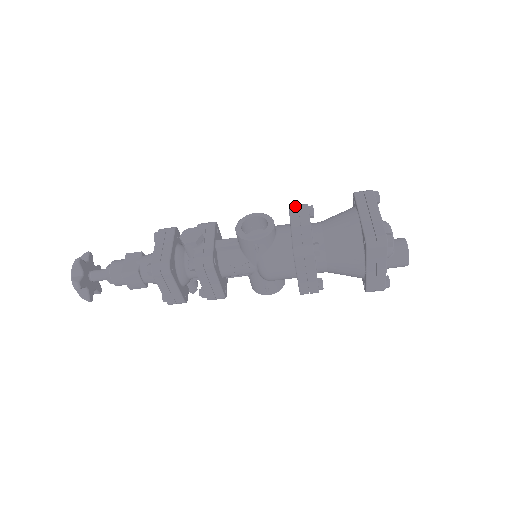
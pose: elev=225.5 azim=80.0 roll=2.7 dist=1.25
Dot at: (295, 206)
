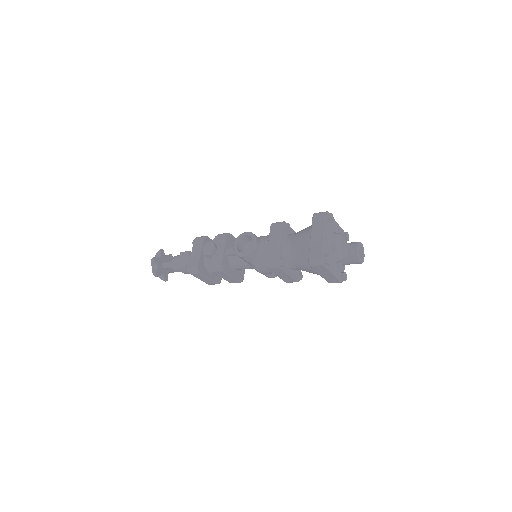
Dot at: (274, 224)
